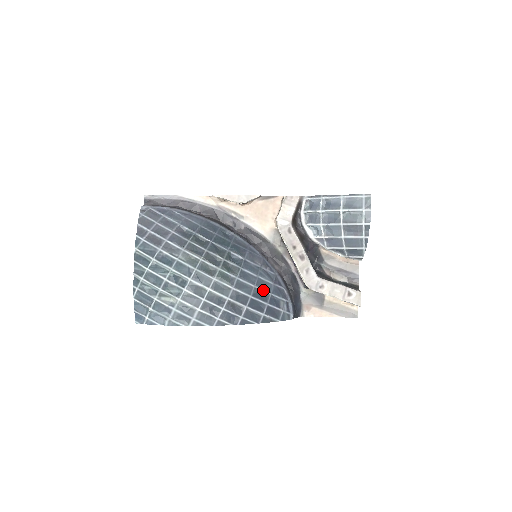
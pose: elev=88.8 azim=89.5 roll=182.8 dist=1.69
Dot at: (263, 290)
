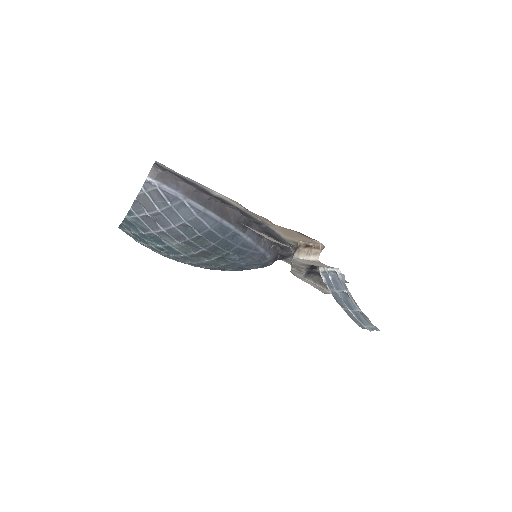
Dot at: (246, 267)
